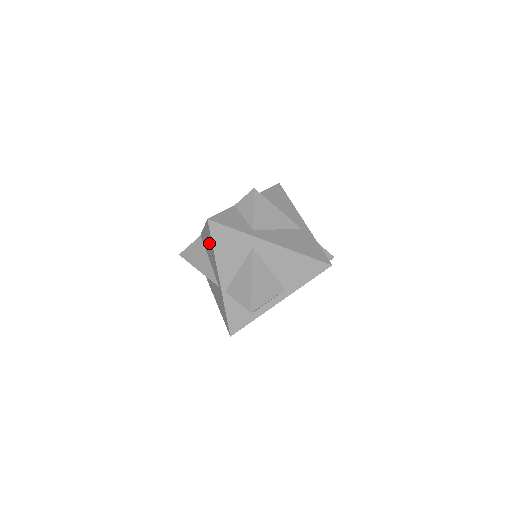
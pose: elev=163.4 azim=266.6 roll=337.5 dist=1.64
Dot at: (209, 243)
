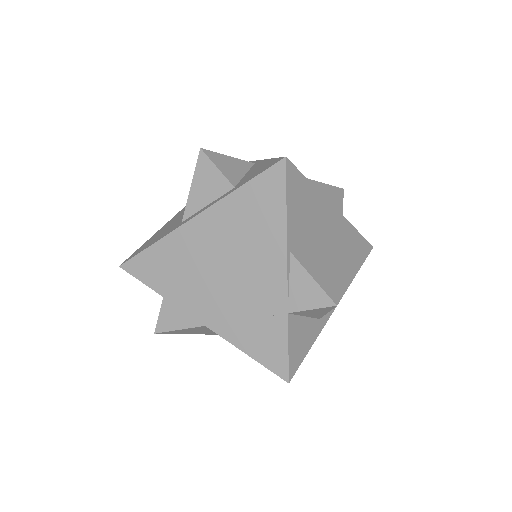
Dot at: occluded
